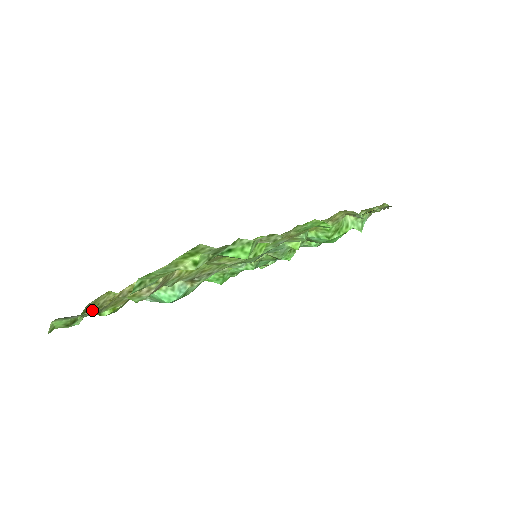
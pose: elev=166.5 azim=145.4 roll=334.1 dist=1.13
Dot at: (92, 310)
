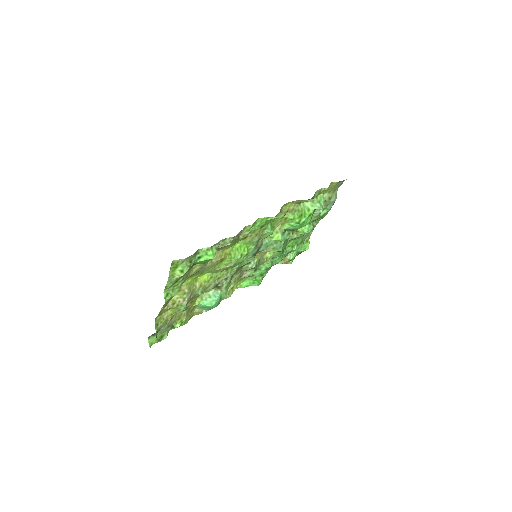
Dot at: (162, 323)
